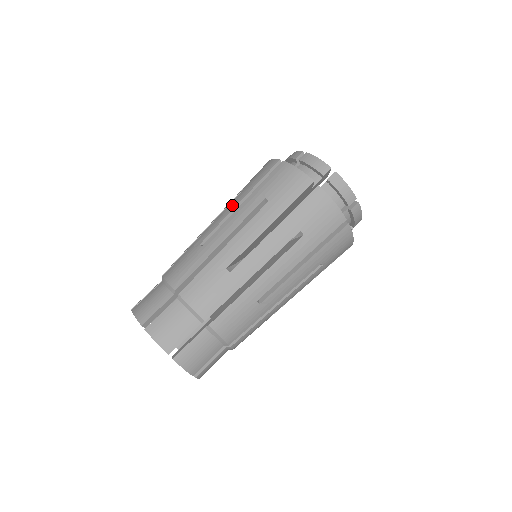
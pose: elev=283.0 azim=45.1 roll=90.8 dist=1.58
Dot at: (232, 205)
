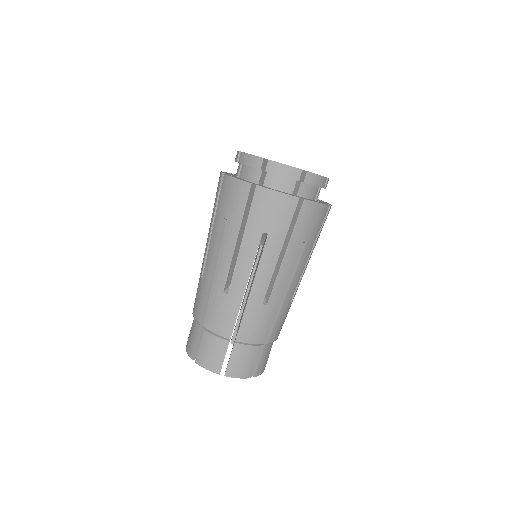
Dot at: (229, 244)
